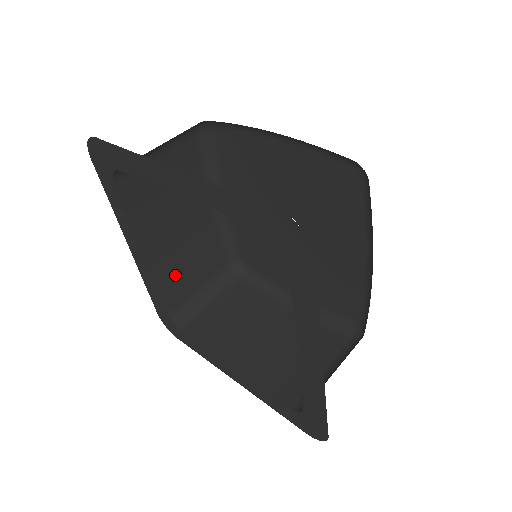
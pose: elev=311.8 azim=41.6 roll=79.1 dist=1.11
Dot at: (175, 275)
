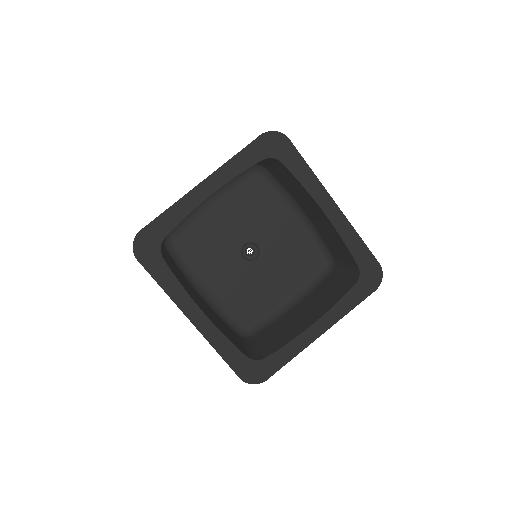
Dot at: (226, 333)
